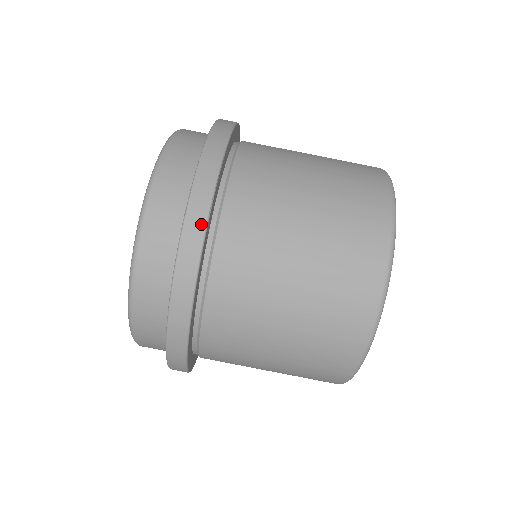
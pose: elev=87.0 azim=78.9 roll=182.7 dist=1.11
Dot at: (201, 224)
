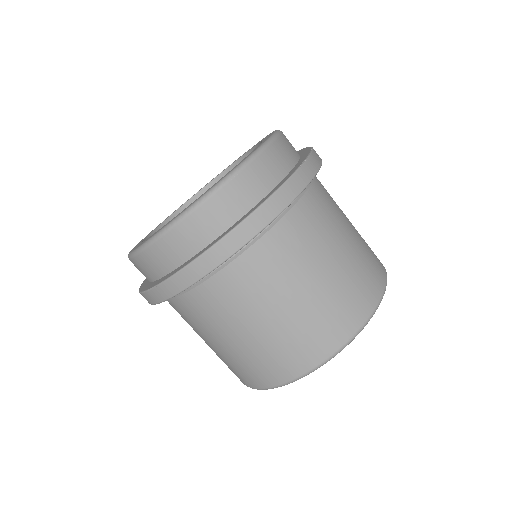
Dot at: (306, 180)
